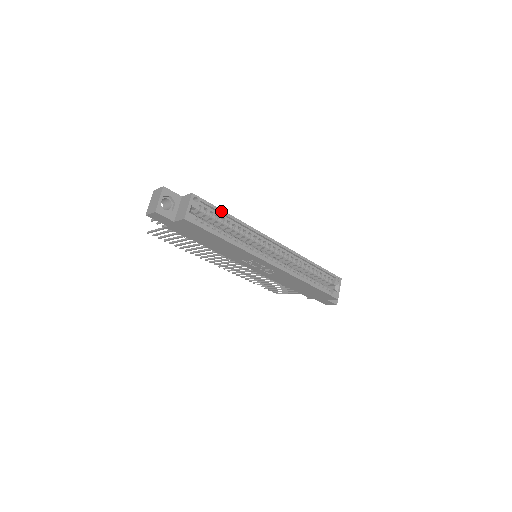
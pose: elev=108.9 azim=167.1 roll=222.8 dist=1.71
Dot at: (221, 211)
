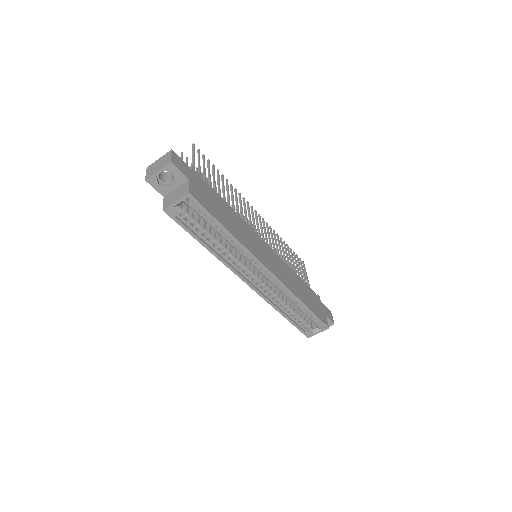
Dot at: (216, 221)
